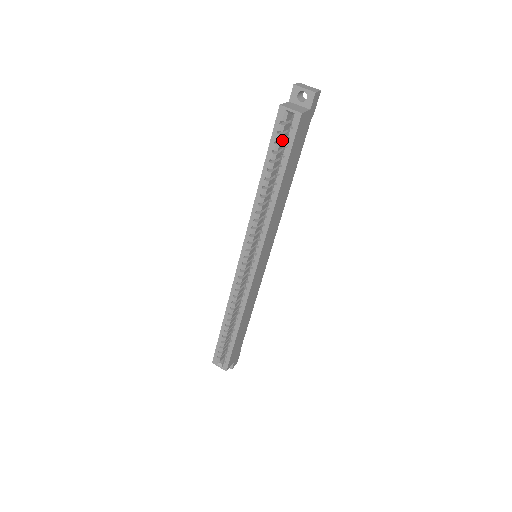
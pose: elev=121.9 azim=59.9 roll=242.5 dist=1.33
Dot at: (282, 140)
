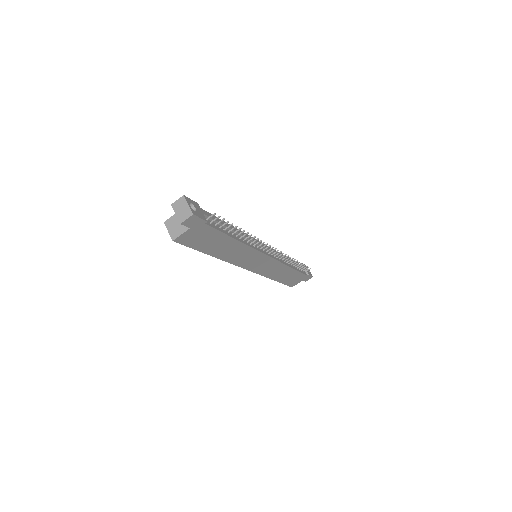
Dot at: occluded
